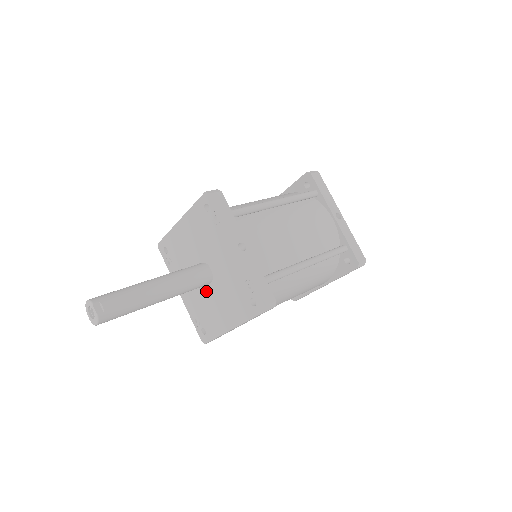
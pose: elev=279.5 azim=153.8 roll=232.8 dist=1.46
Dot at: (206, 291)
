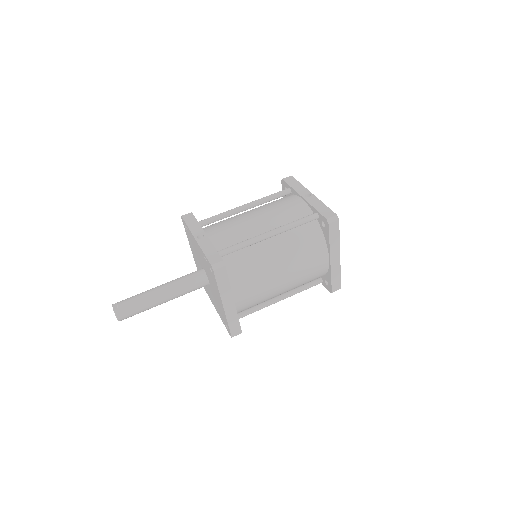
Dot at: (212, 290)
